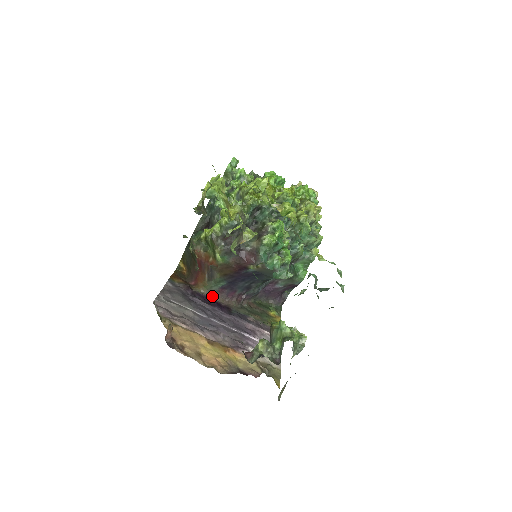
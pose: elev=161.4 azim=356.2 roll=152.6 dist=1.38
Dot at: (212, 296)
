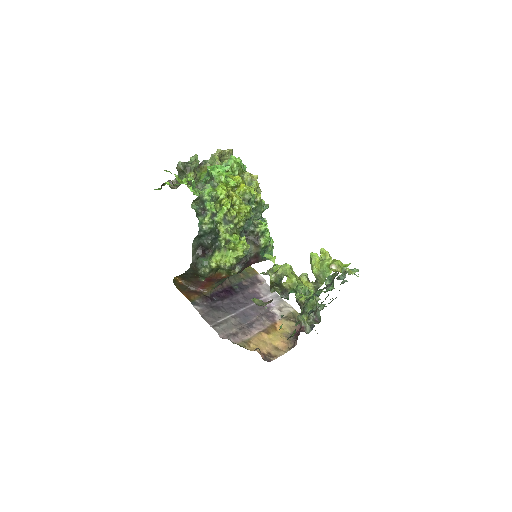
Dot at: (217, 288)
